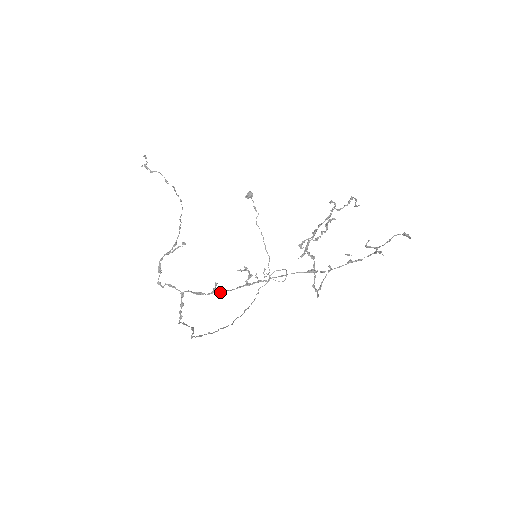
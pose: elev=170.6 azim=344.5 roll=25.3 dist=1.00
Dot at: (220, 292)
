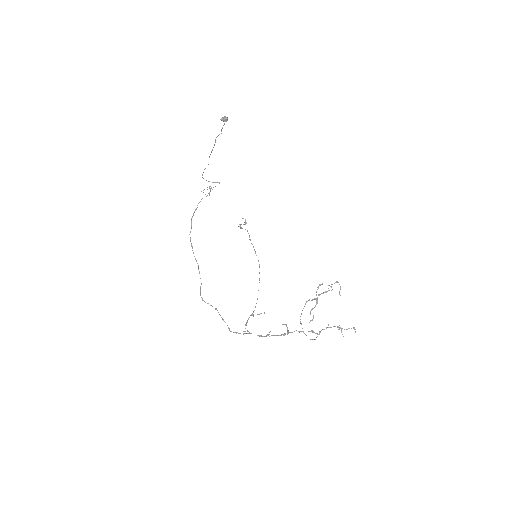
Dot at: occluded
